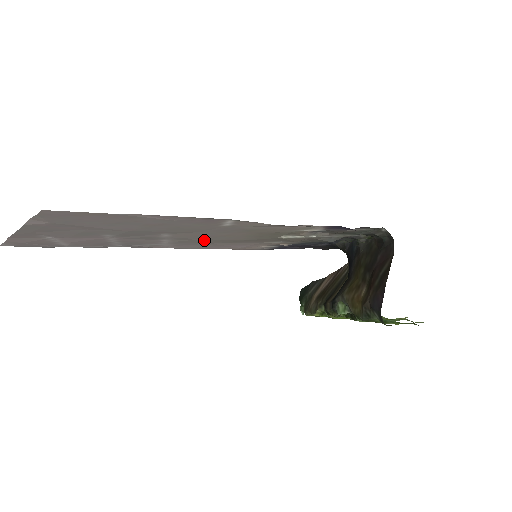
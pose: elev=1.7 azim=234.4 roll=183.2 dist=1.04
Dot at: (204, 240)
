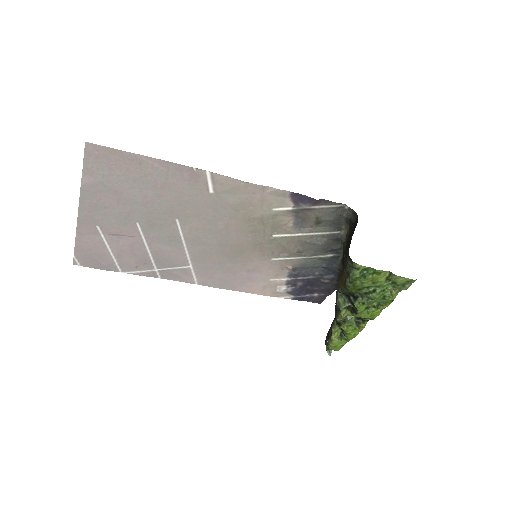
Dot at: (215, 248)
